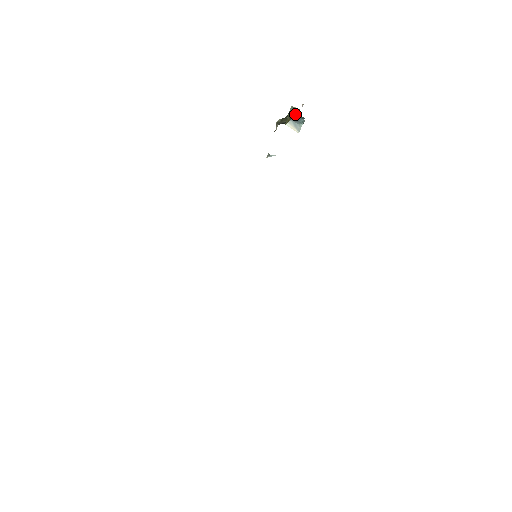
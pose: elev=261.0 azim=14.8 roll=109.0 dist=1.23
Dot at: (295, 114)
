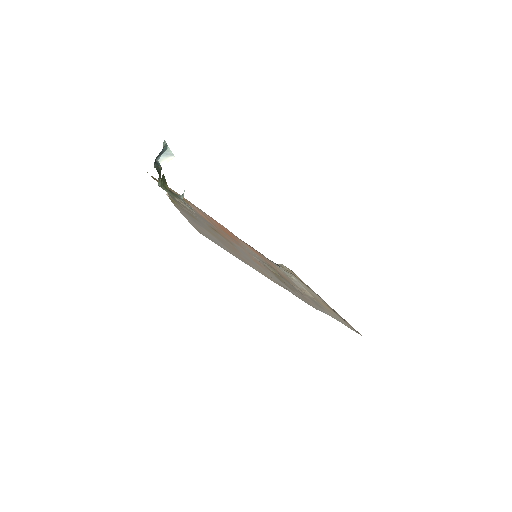
Dot at: (164, 177)
